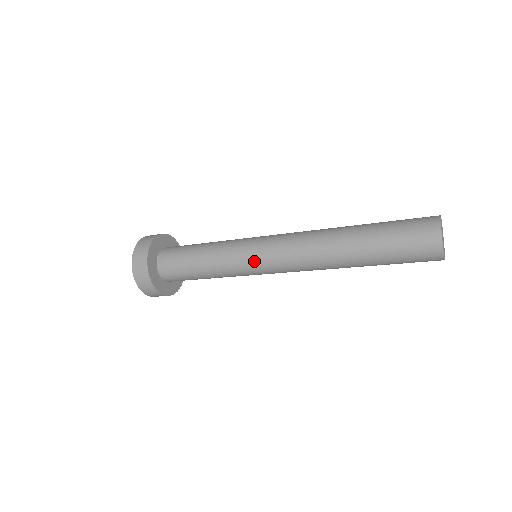
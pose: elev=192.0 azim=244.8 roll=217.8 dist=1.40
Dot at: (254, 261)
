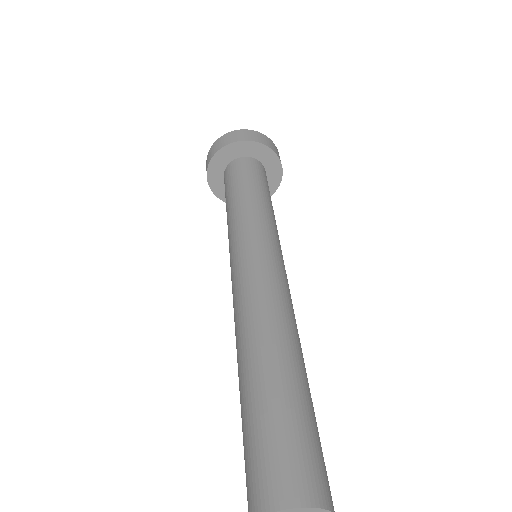
Dot at: occluded
